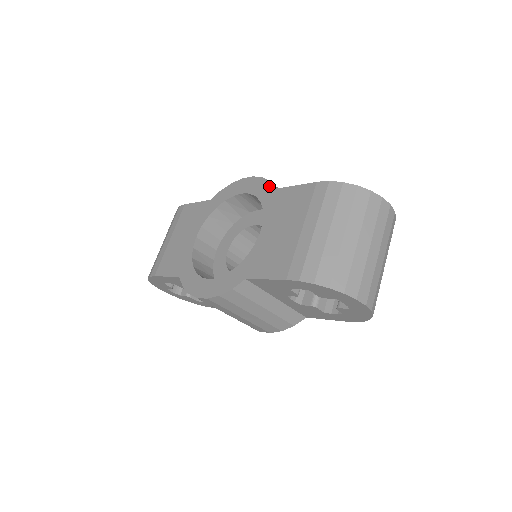
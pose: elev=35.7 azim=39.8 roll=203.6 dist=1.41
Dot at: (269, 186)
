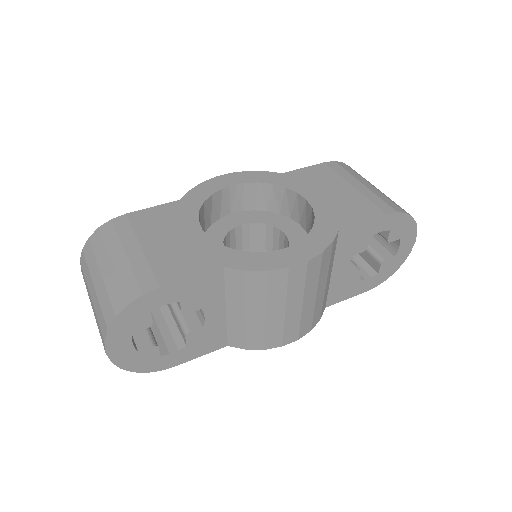
Dot at: (269, 173)
